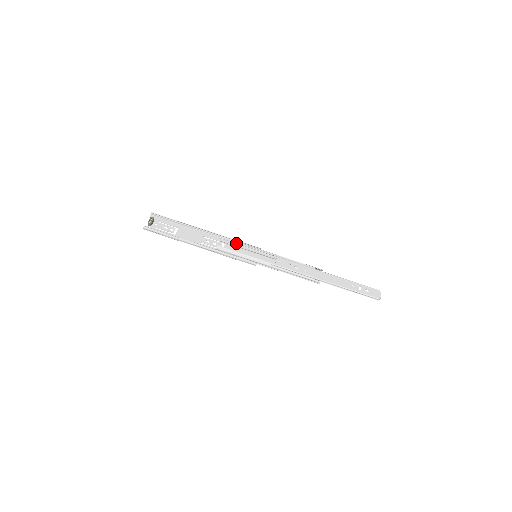
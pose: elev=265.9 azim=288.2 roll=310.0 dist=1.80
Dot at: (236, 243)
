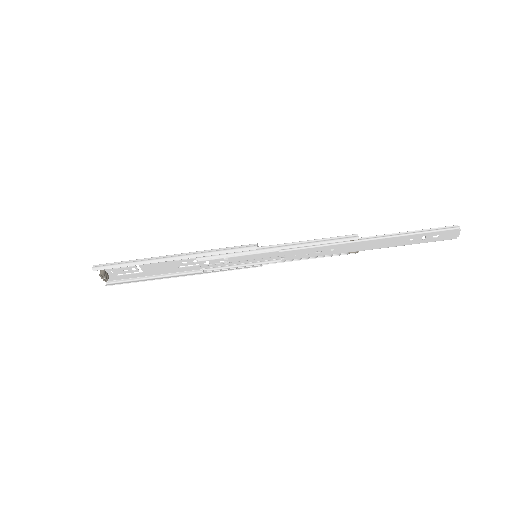
Dot at: (220, 254)
